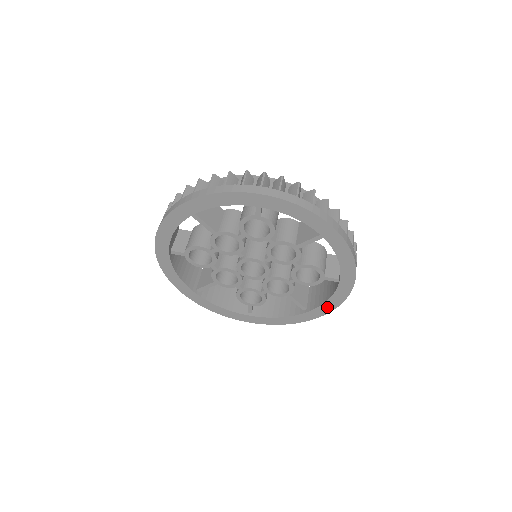
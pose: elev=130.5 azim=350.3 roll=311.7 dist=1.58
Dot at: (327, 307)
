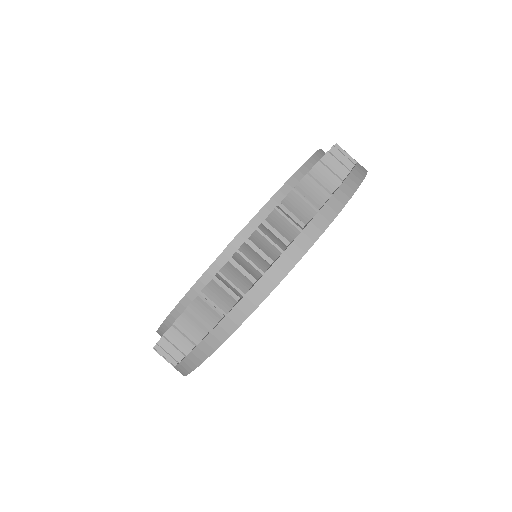
Dot at: occluded
